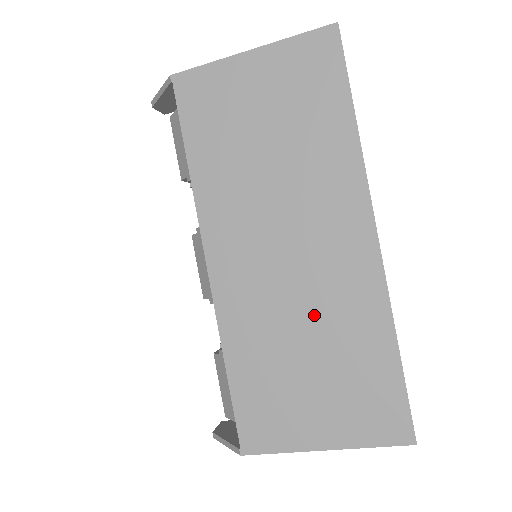
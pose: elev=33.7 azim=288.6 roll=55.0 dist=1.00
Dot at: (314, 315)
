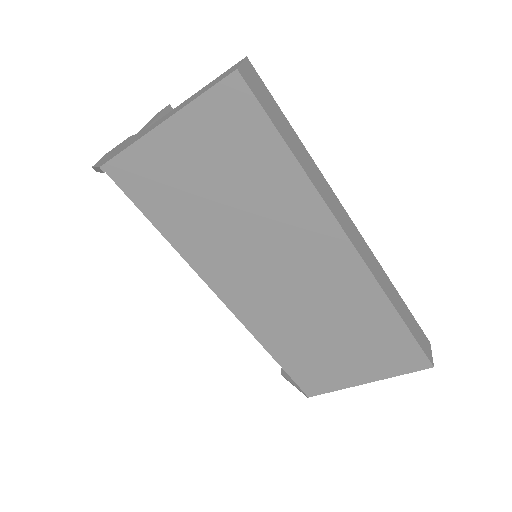
Dot at: (324, 312)
